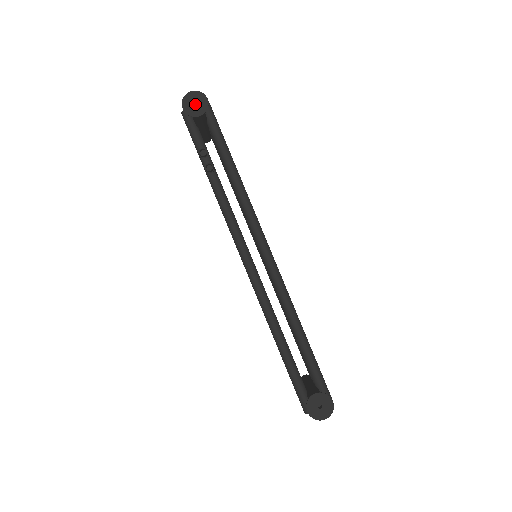
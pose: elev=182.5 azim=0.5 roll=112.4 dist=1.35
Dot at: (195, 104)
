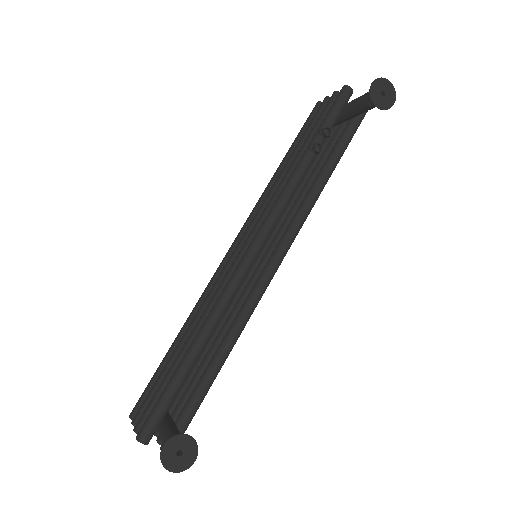
Dot at: occluded
